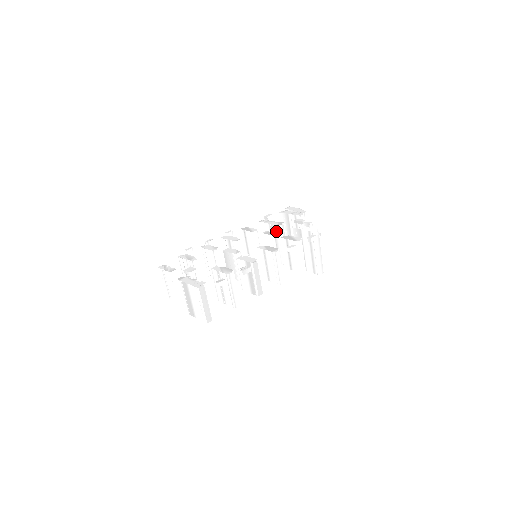
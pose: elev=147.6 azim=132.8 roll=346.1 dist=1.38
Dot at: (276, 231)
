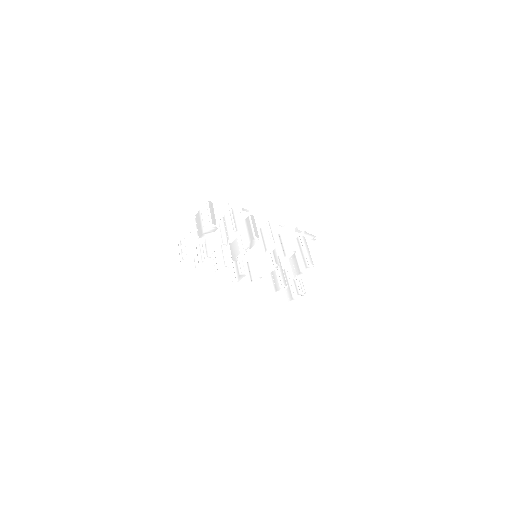
Dot at: occluded
